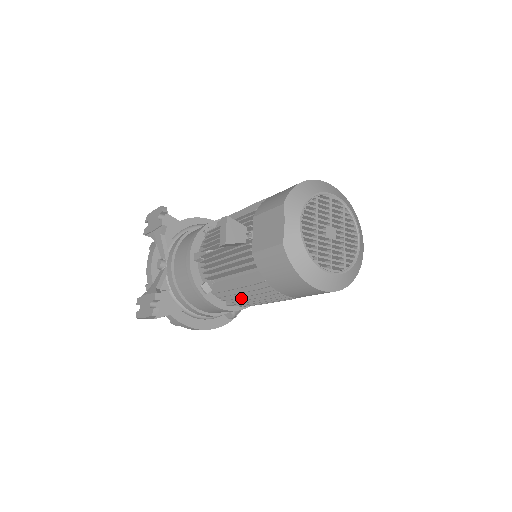
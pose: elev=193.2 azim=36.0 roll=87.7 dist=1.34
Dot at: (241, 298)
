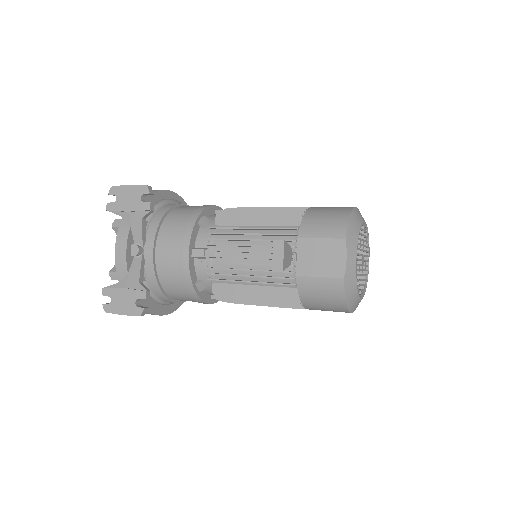
Dot at: (245, 301)
